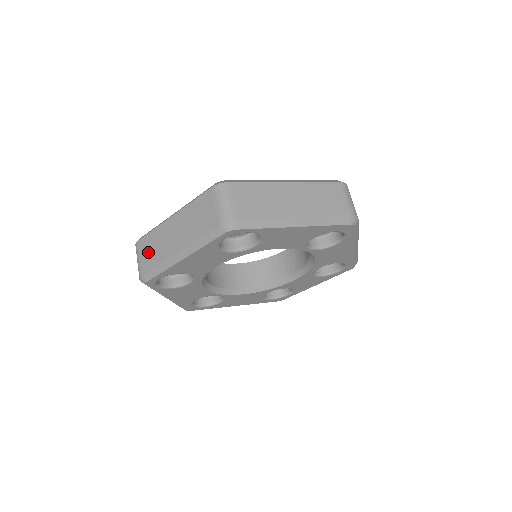
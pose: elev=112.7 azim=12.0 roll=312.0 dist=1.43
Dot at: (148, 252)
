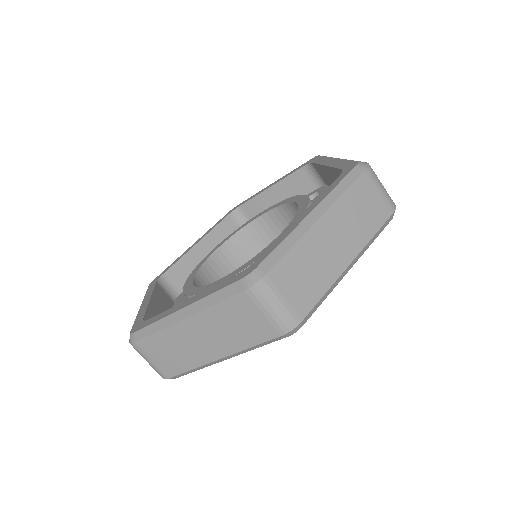
Dot at: (163, 356)
